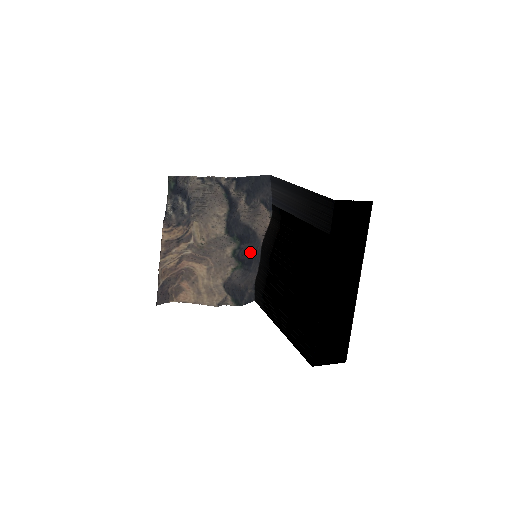
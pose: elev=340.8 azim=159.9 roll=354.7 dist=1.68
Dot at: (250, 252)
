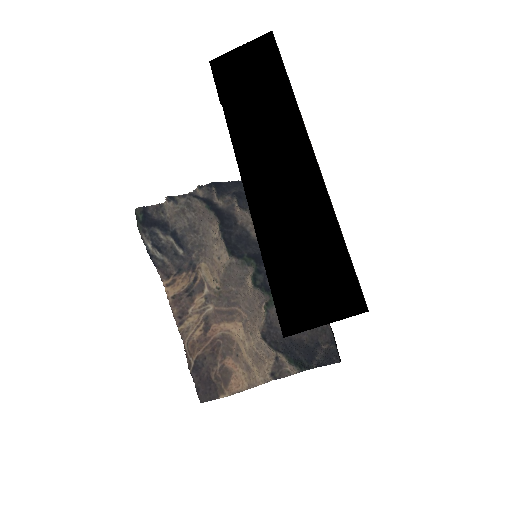
Dot at: occluded
